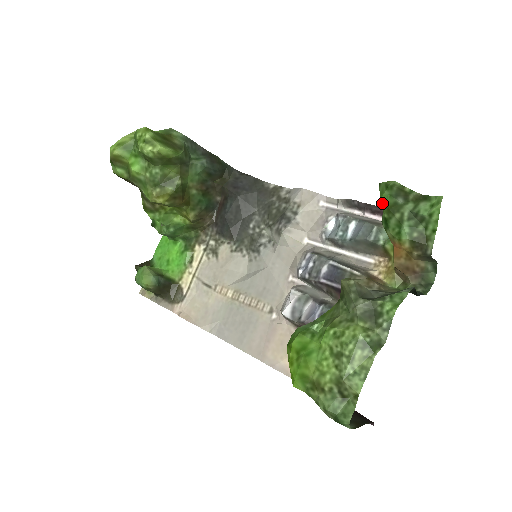
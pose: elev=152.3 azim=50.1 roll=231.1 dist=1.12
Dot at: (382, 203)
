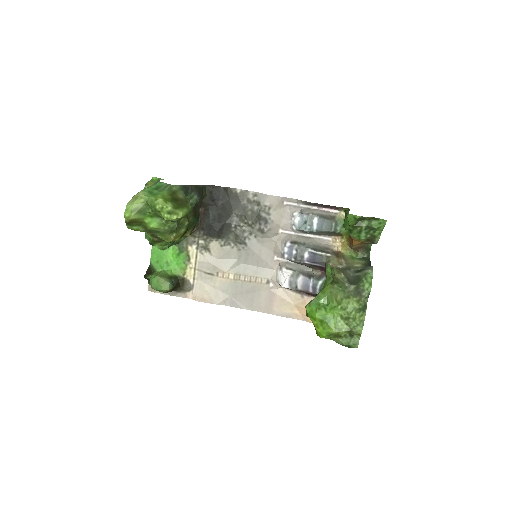
Dot at: (350, 224)
